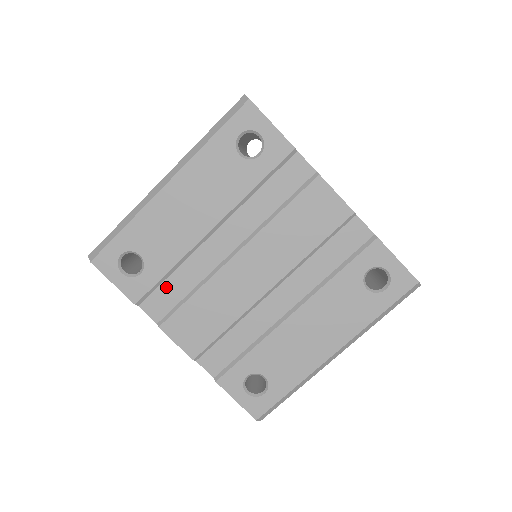
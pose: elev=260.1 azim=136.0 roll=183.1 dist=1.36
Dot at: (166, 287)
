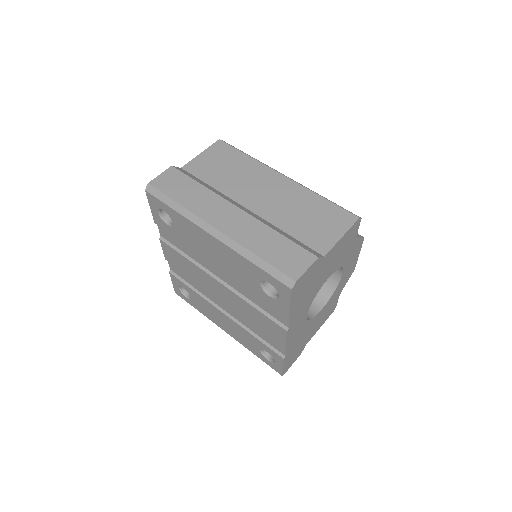
Dot at: (176, 239)
